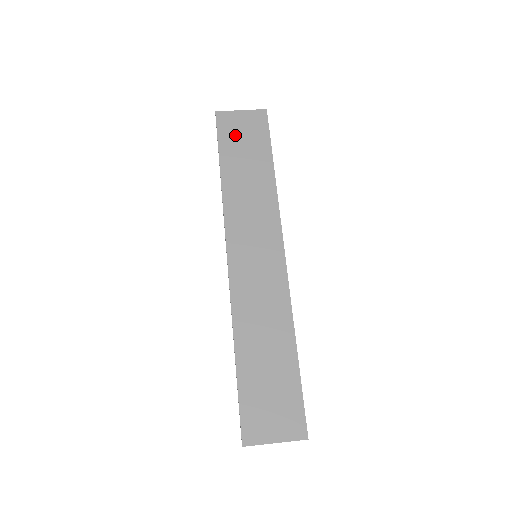
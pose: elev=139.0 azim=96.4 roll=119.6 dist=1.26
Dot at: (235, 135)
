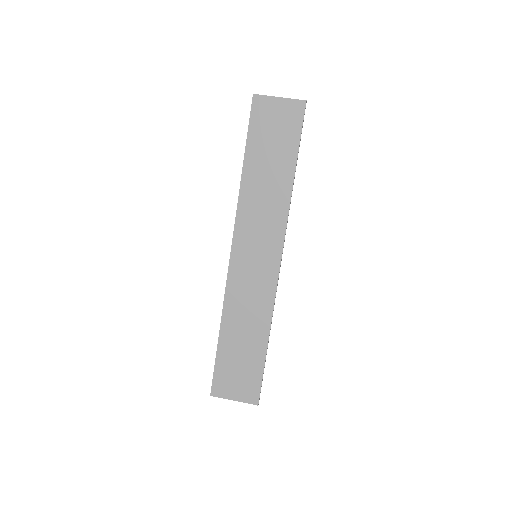
Dot at: (266, 127)
